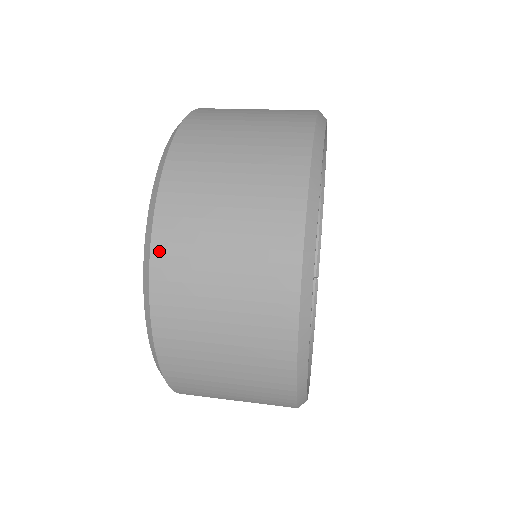
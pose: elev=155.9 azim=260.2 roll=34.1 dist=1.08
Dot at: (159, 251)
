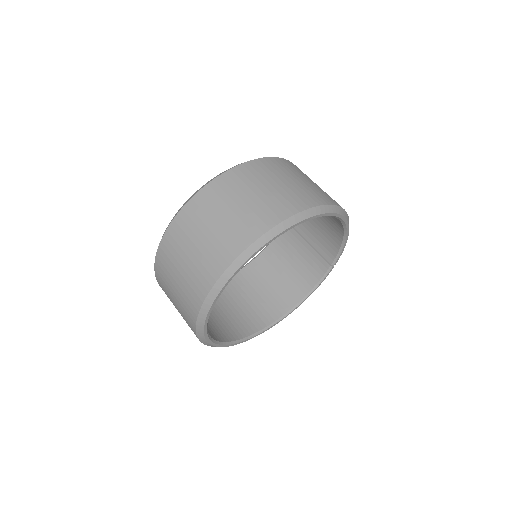
Dot at: (157, 266)
